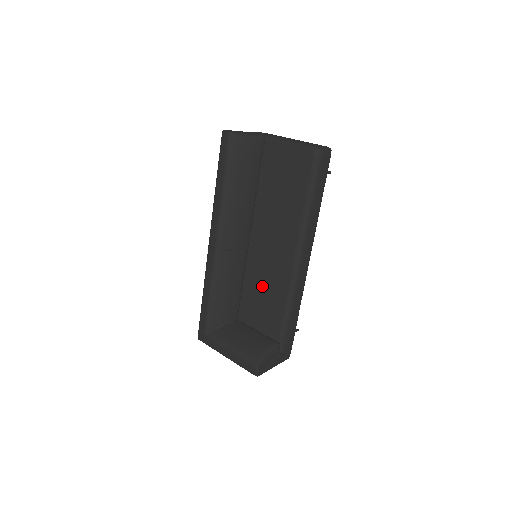
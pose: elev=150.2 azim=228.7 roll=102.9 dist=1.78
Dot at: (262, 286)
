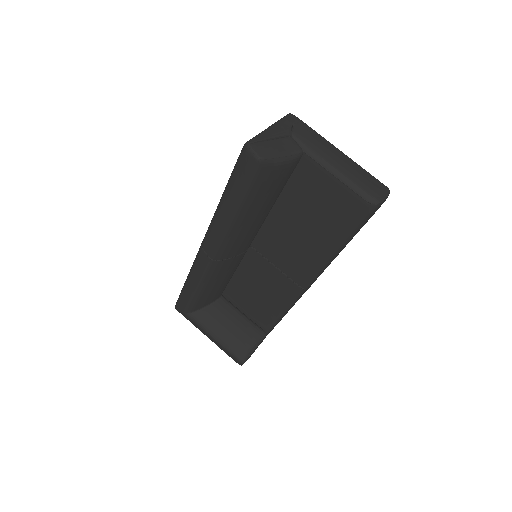
Dot at: (257, 284)
